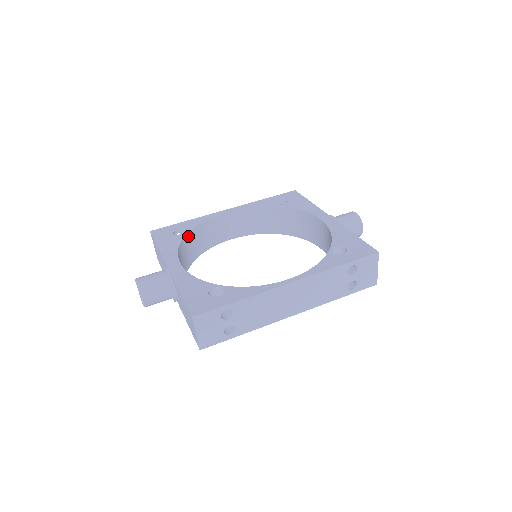
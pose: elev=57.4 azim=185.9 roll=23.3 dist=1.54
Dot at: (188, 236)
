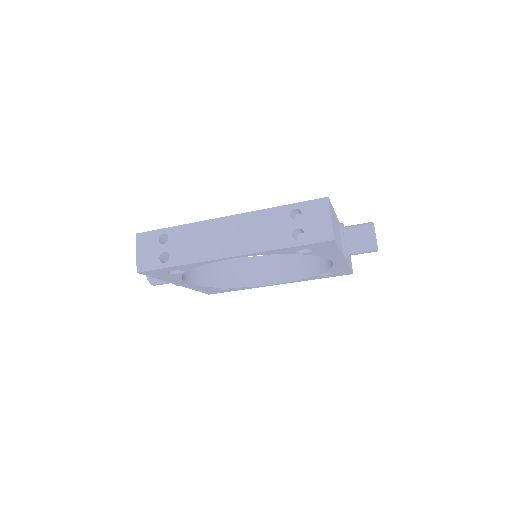
Dot at: (225, 261)
